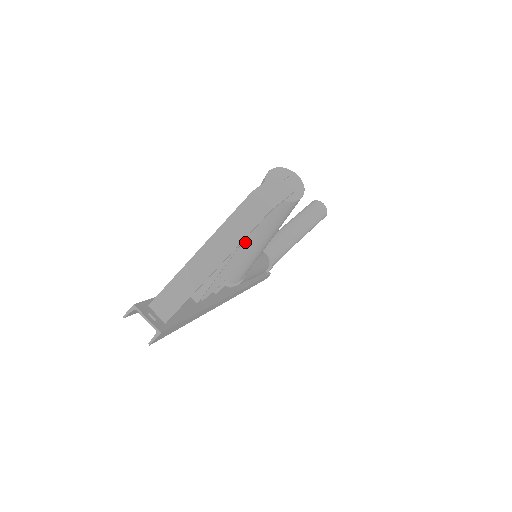
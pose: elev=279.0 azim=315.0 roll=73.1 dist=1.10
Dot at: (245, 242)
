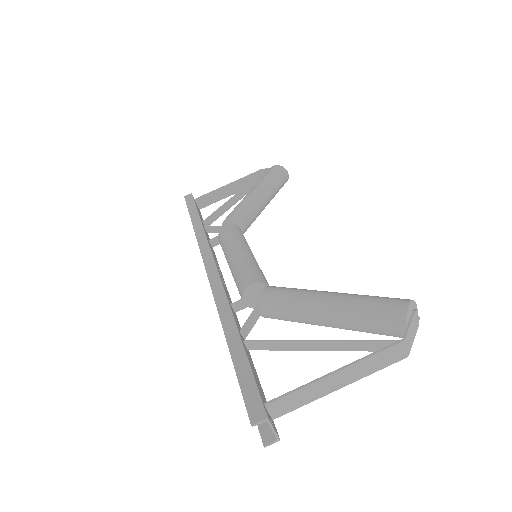
Dot at: (329, 324)
